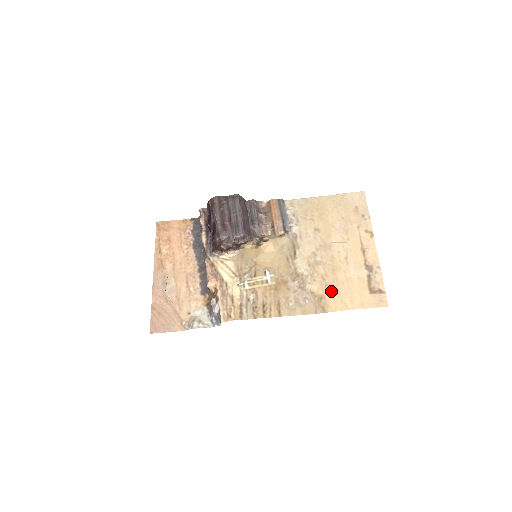
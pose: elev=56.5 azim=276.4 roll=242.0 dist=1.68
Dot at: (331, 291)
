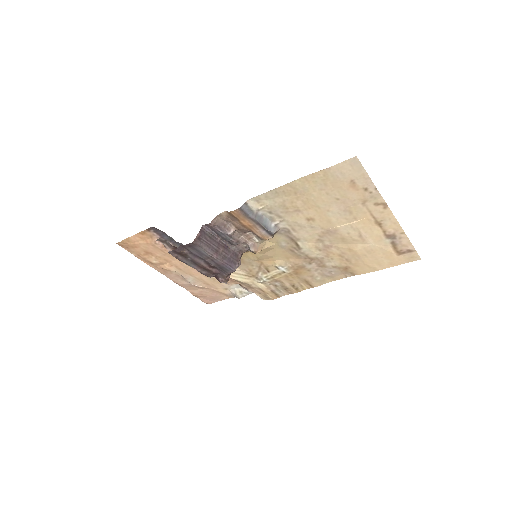
Dot at: (354, 263)
